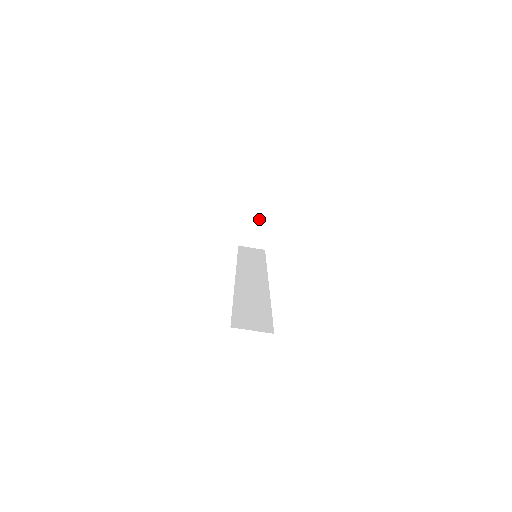
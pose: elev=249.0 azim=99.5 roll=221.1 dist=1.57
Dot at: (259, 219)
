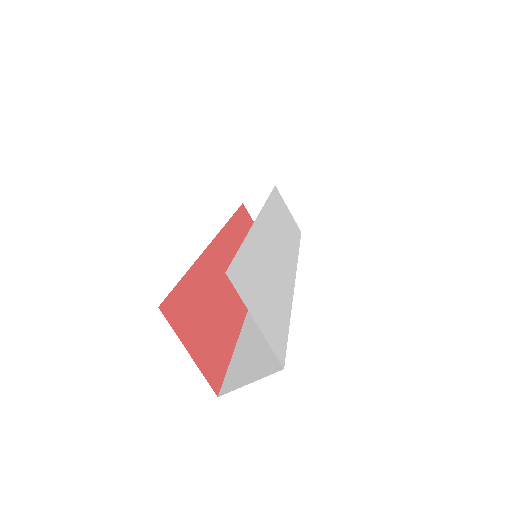
Dot at: occluded
